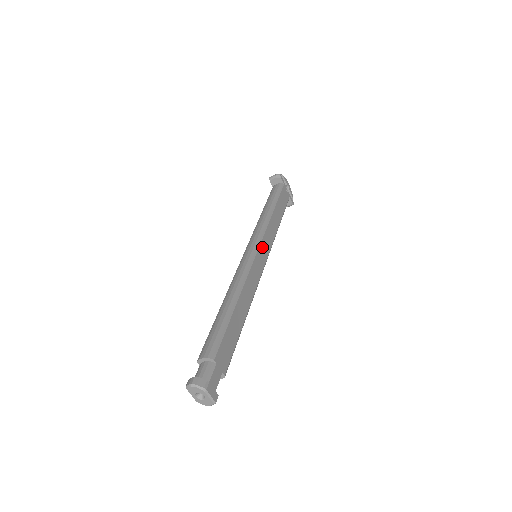
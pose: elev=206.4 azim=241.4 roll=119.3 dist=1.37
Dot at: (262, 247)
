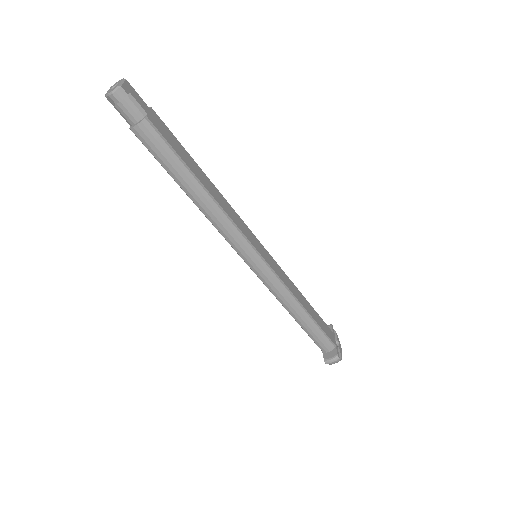
Dot at: (267, 254)
